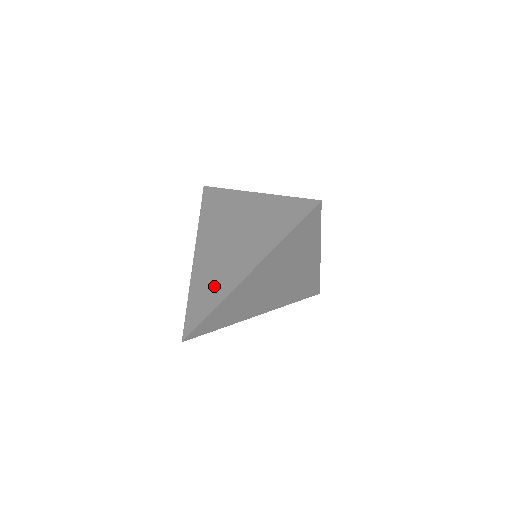
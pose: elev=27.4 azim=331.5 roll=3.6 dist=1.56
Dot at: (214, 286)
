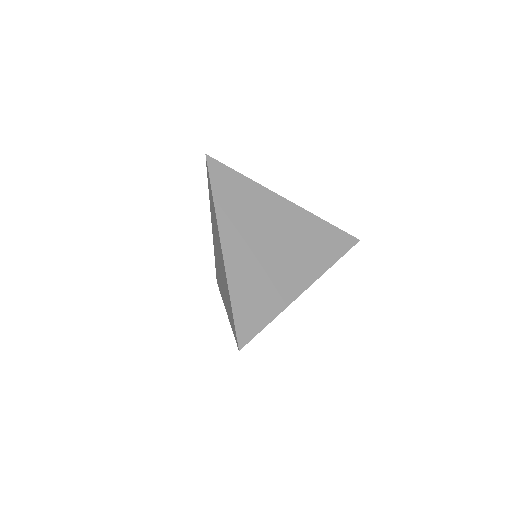
Dot at: (226, 291)
